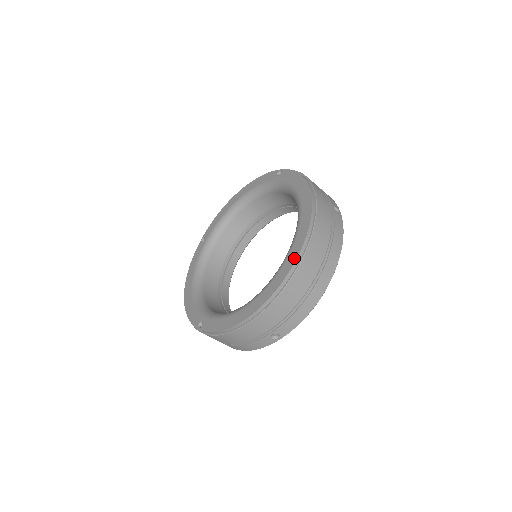
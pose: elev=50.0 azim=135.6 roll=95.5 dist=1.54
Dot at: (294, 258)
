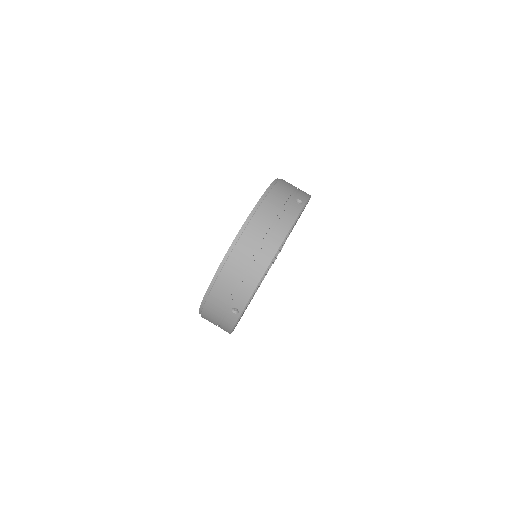
Dot at: (235, 237)
